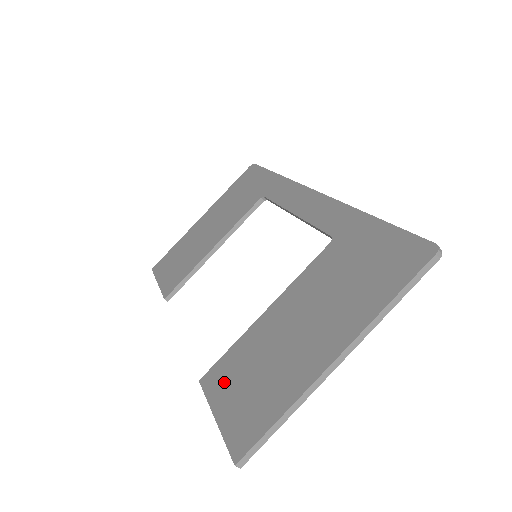
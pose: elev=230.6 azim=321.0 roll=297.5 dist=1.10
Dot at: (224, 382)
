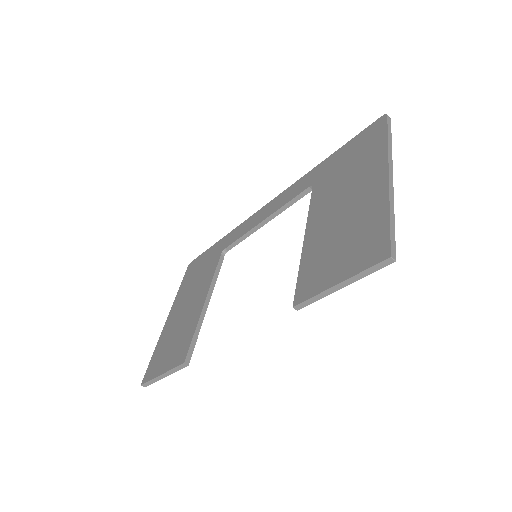
Dot at: (318, 276)
